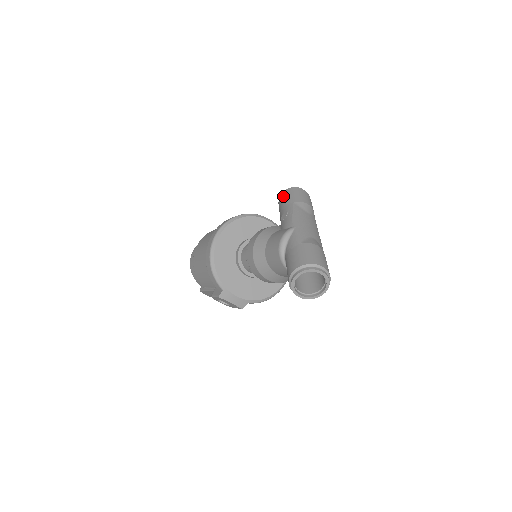
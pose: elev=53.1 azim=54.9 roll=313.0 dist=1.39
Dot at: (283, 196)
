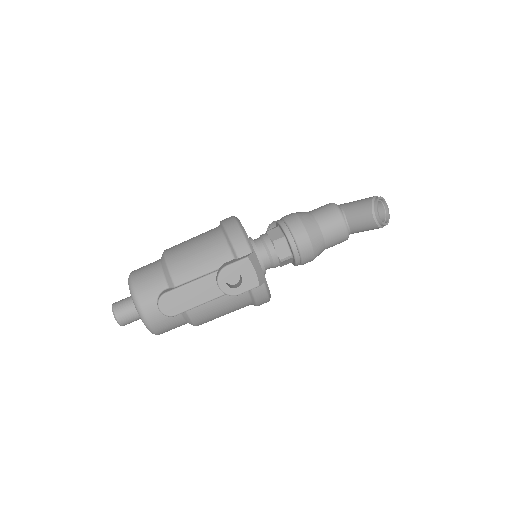
Dot at: occluded
